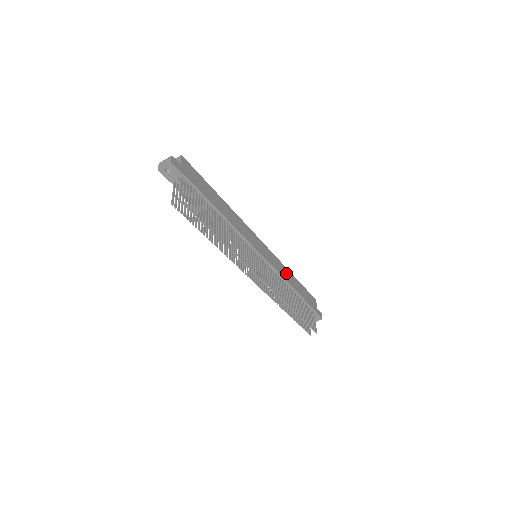
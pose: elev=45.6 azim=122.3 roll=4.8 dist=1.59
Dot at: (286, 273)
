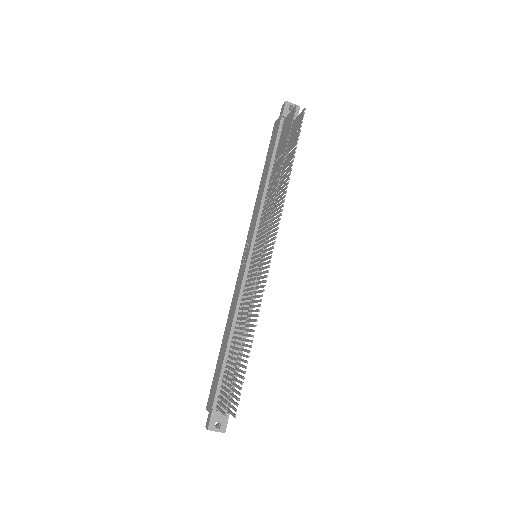
Dot at: occluded
